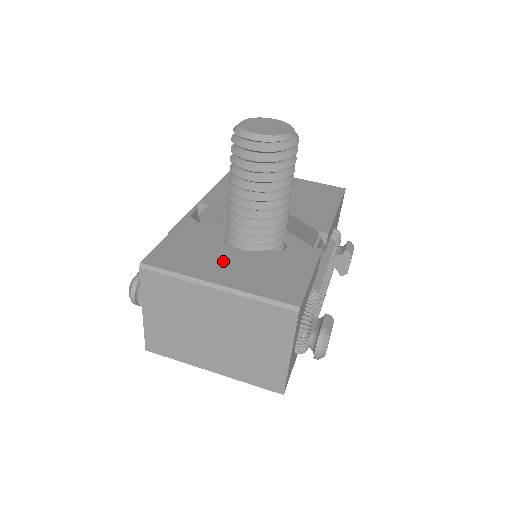
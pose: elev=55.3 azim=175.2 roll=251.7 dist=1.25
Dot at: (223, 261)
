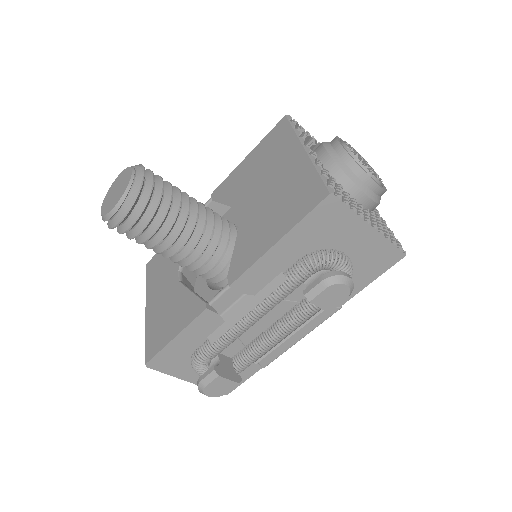
Dot at: (163, 286)
